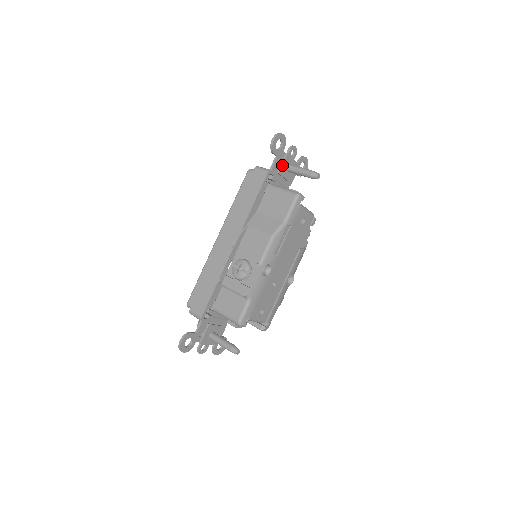
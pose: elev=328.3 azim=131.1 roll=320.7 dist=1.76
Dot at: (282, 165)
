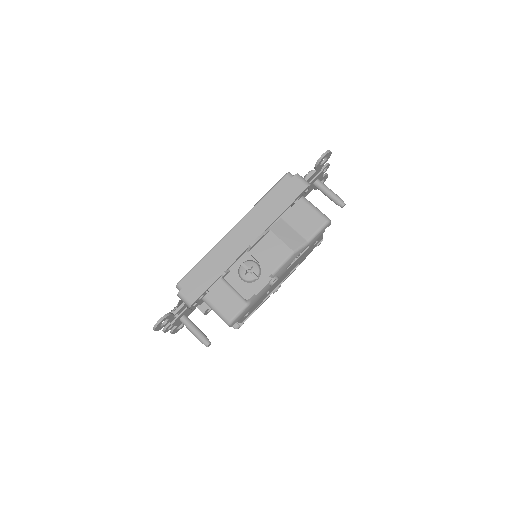
Dot at: (314, 179)
